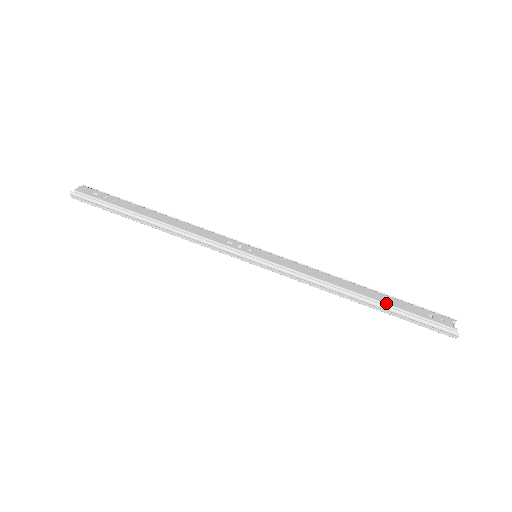
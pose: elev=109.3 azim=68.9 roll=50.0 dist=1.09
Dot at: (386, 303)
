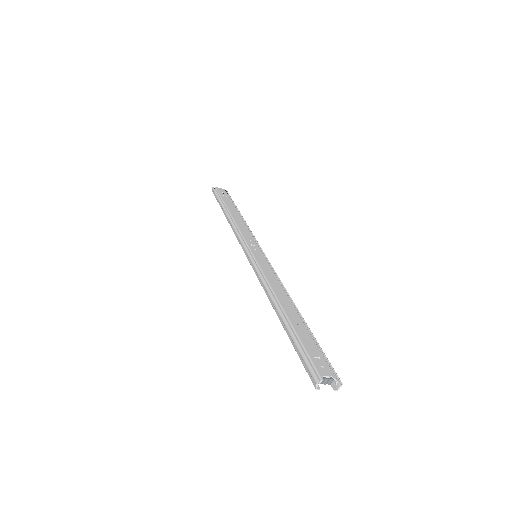
Dot at: (292, 324)
